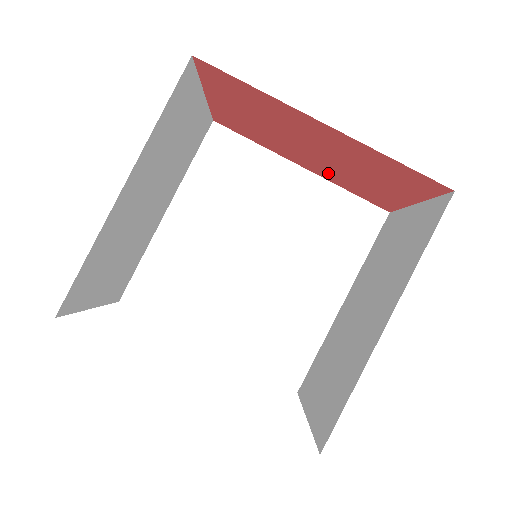
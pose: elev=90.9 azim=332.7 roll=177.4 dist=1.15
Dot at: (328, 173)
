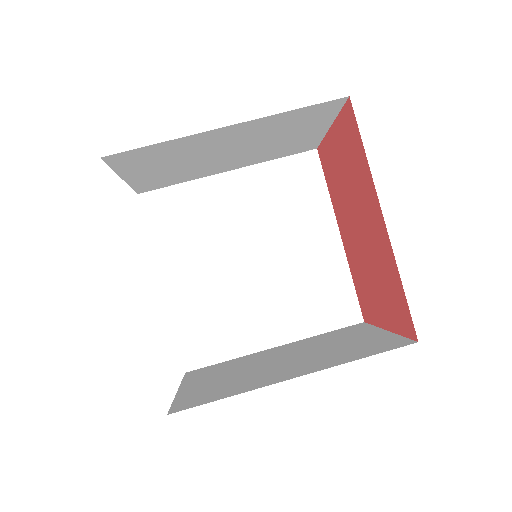
Dot at: (353, 256)
